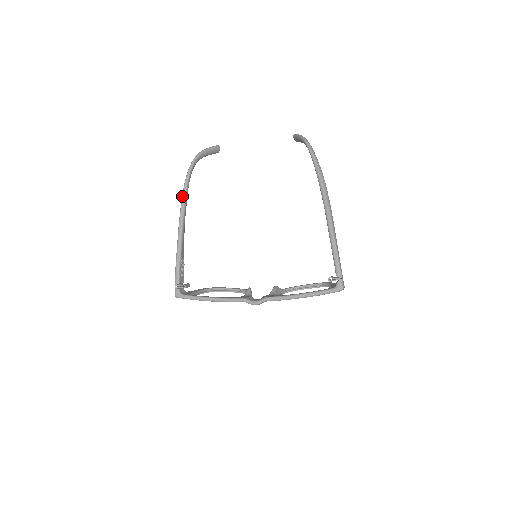
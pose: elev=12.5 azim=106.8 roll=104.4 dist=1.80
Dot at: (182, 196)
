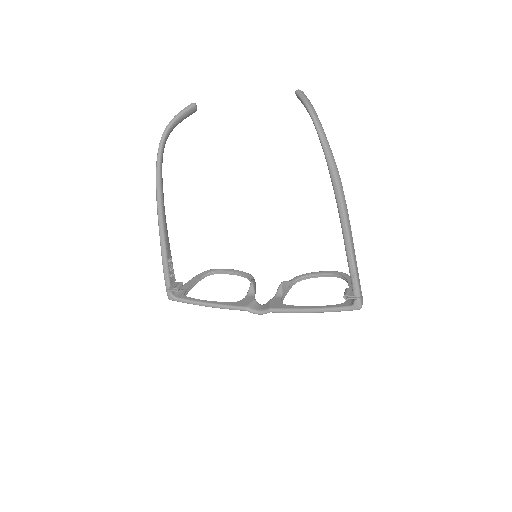
Dot at: (156, 187)
